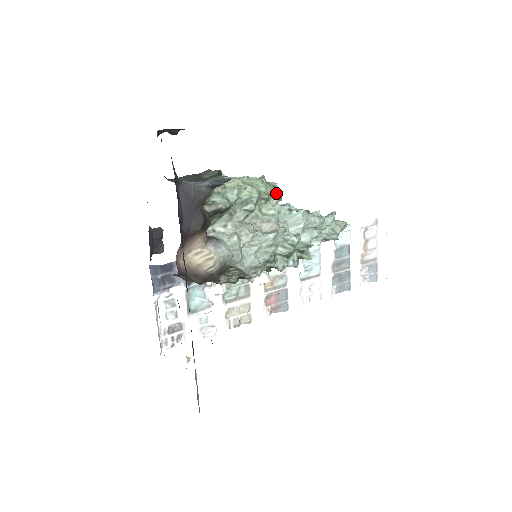
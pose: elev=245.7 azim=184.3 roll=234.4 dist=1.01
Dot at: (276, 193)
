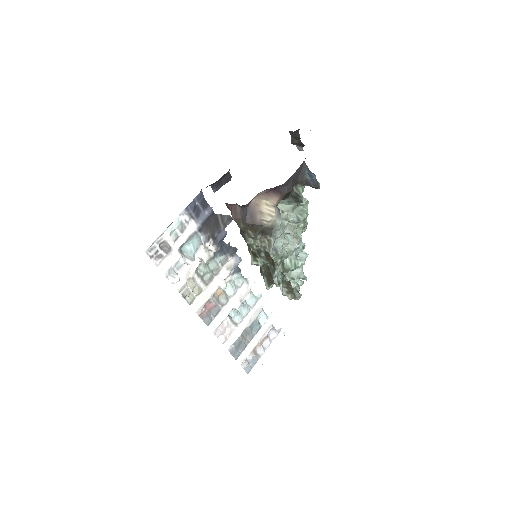
Dot at: (304, 231)
